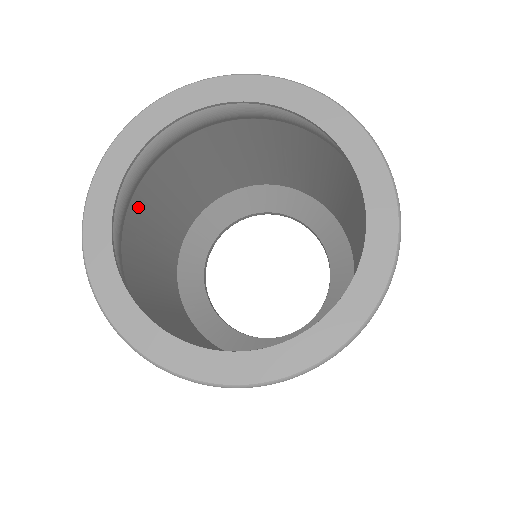
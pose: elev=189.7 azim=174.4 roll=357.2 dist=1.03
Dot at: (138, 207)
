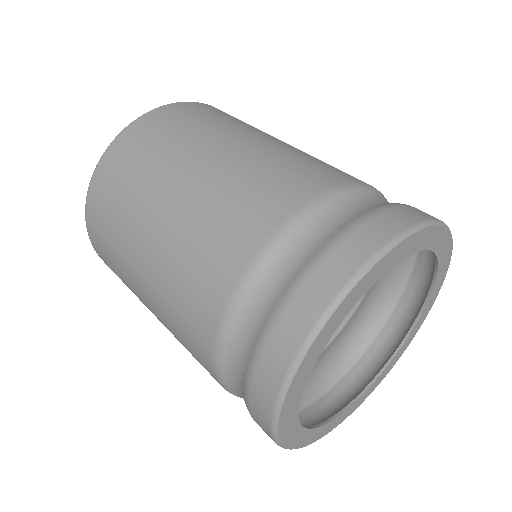
Dot at: occluded
